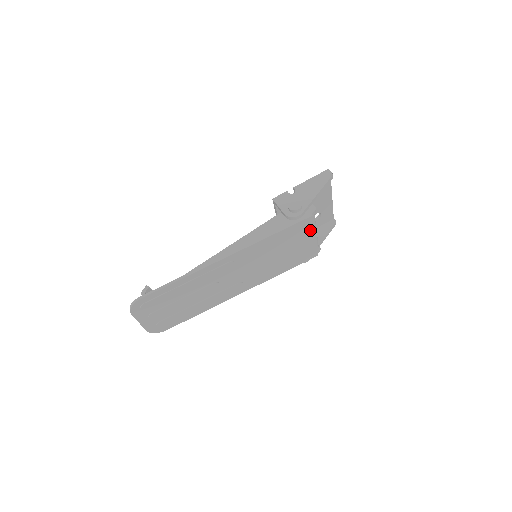
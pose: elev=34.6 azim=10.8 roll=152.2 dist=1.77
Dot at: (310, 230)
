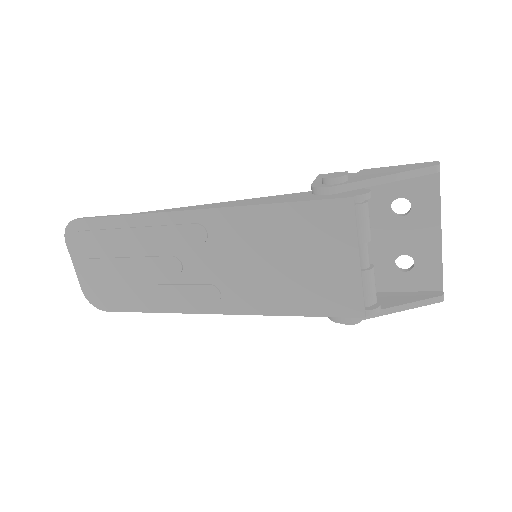
Dot at: (348, 235)
